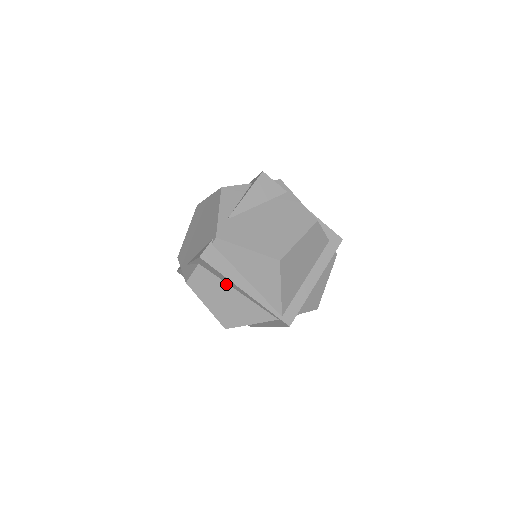
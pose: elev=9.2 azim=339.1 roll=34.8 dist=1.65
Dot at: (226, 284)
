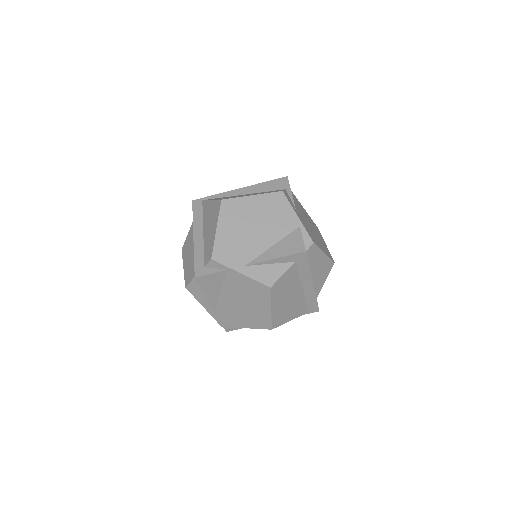
Dot at: occluded
